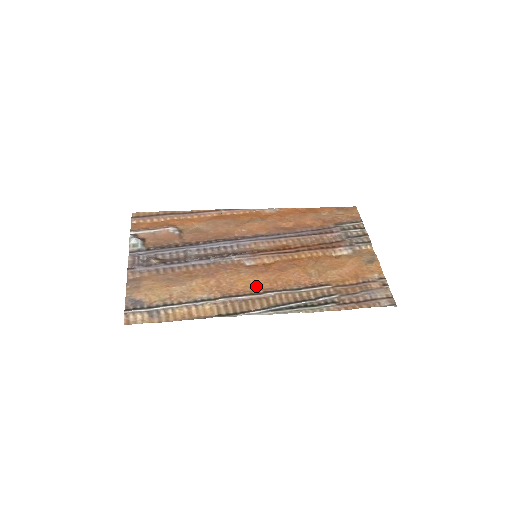
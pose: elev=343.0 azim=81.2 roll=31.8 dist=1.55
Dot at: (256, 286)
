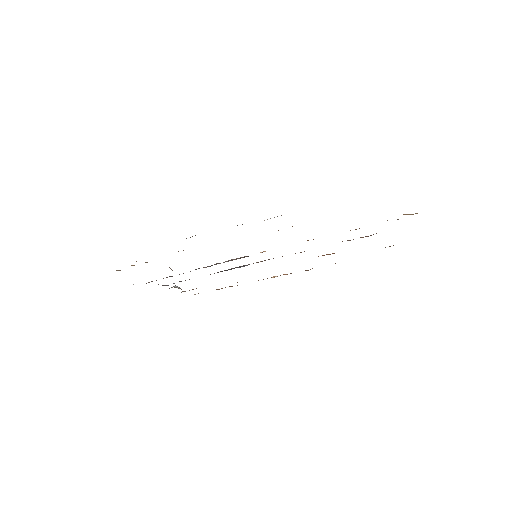
Dot at: occluded
